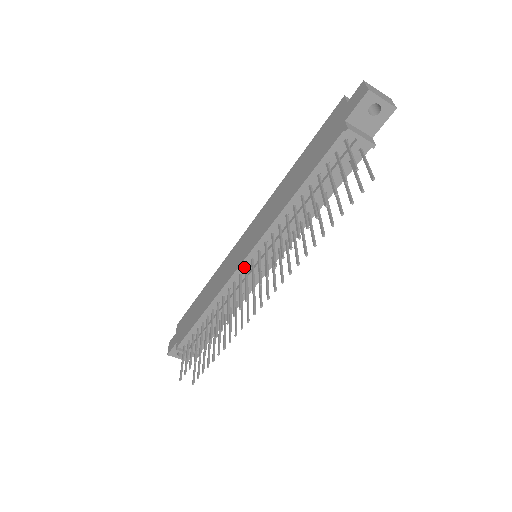
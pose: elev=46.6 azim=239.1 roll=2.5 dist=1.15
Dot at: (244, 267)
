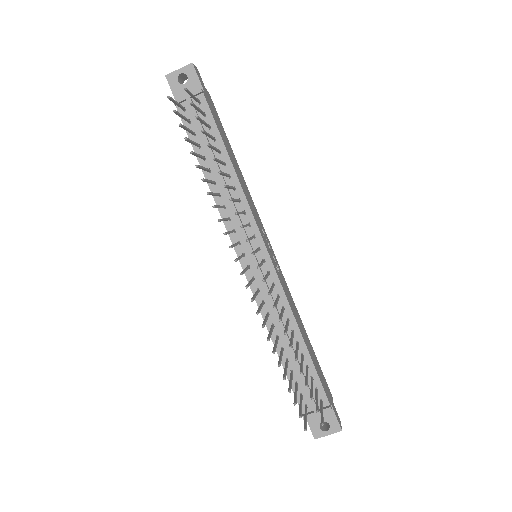
Dot at: (248, 269)
